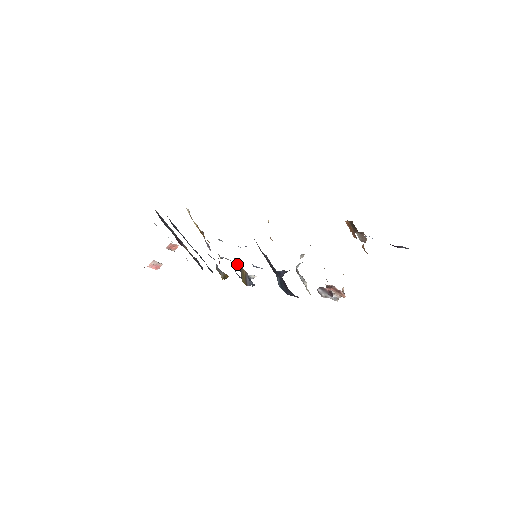
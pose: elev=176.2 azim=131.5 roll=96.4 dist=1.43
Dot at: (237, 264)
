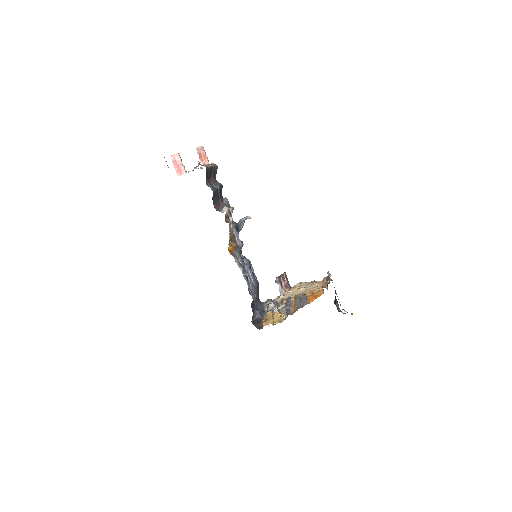
Dot at: occluded
